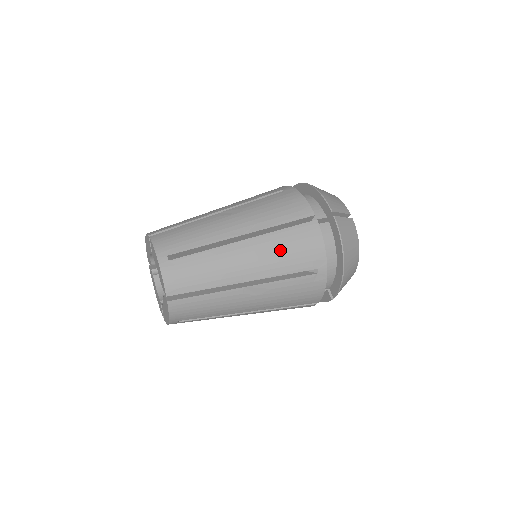
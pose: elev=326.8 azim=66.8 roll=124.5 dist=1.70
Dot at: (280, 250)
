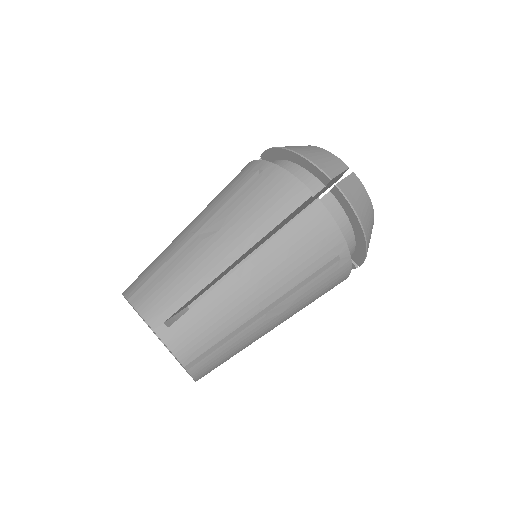
Dot at: (290, 256)
